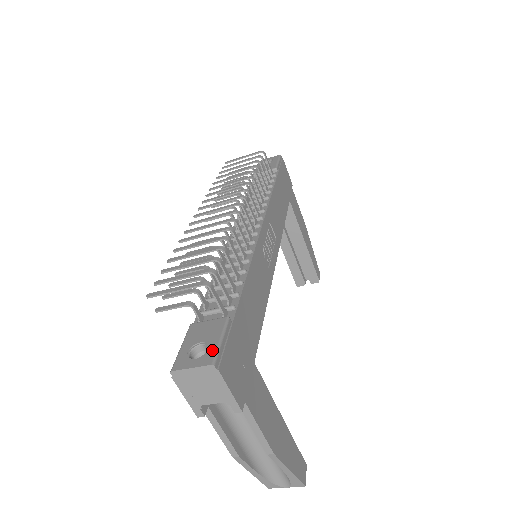
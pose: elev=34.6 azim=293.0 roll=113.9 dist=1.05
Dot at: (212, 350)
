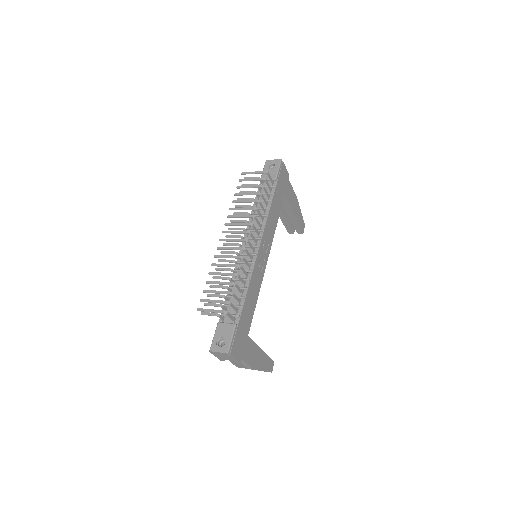
Dot at: (227, 345)
